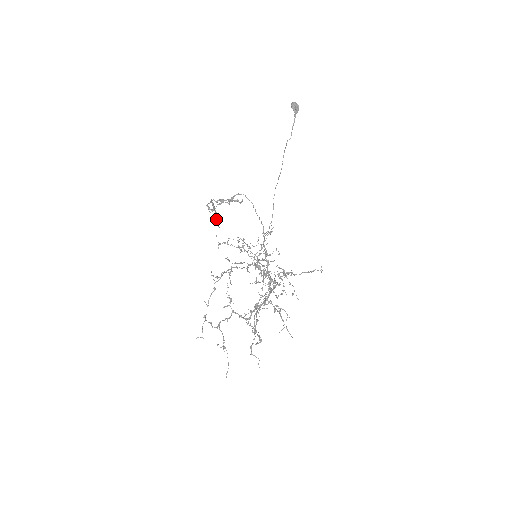
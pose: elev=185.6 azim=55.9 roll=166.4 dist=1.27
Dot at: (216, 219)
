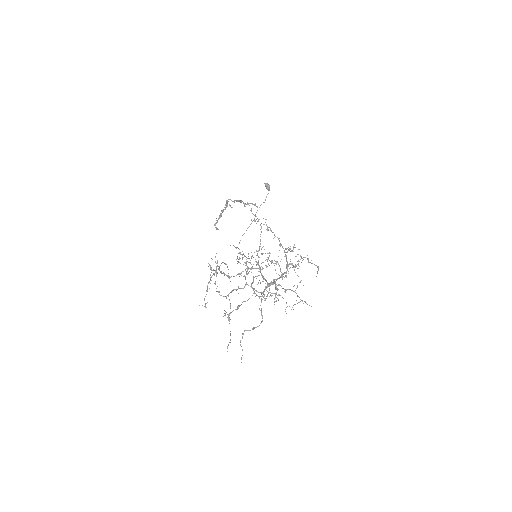
Dot at: (217, 222)
